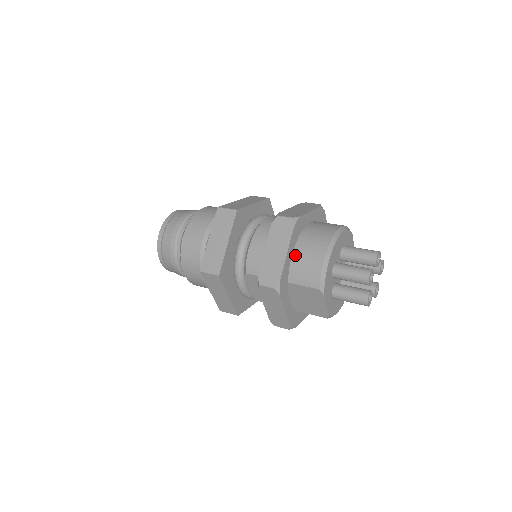
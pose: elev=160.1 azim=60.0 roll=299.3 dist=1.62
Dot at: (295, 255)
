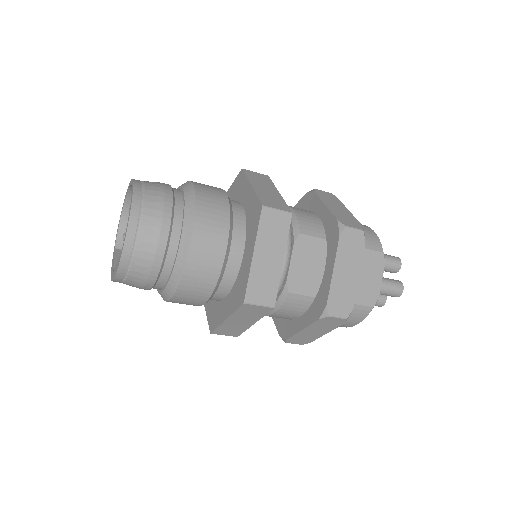
Dot at: occluded
